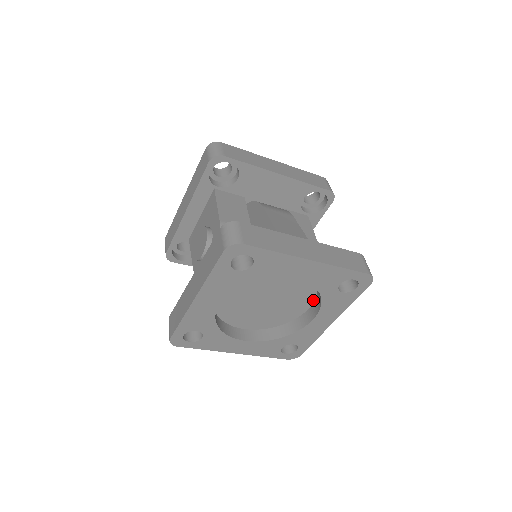
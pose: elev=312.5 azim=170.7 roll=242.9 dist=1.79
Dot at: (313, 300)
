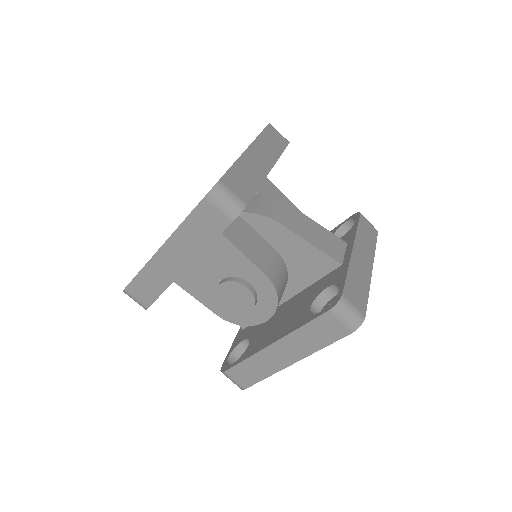
Dot at: occluded
